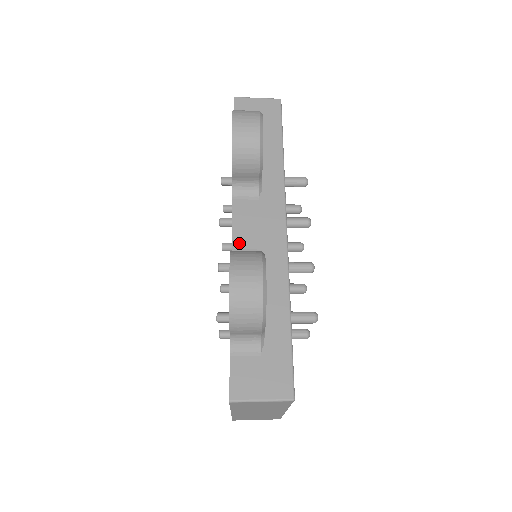
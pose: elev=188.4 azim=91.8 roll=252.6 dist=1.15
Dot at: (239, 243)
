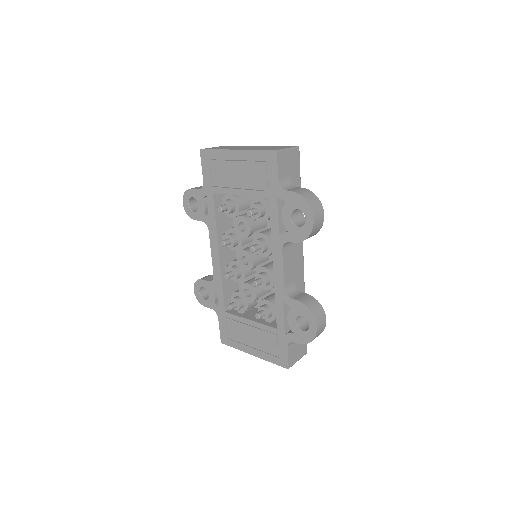
Dot at: (287, 282)
